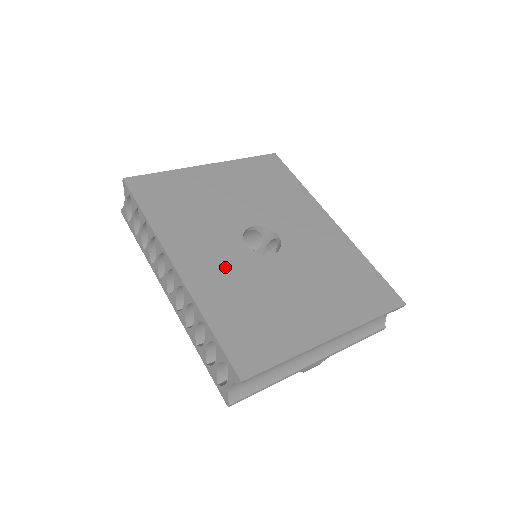
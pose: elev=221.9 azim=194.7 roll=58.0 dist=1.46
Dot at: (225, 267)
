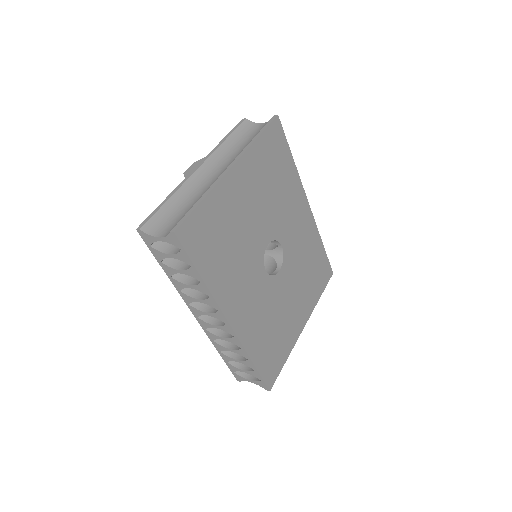
Dot at: (257, 304)
